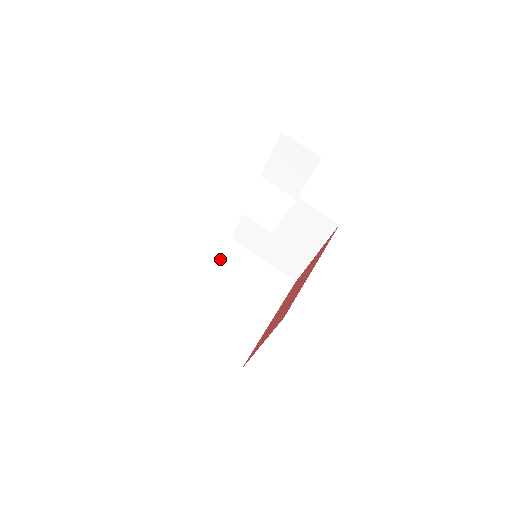
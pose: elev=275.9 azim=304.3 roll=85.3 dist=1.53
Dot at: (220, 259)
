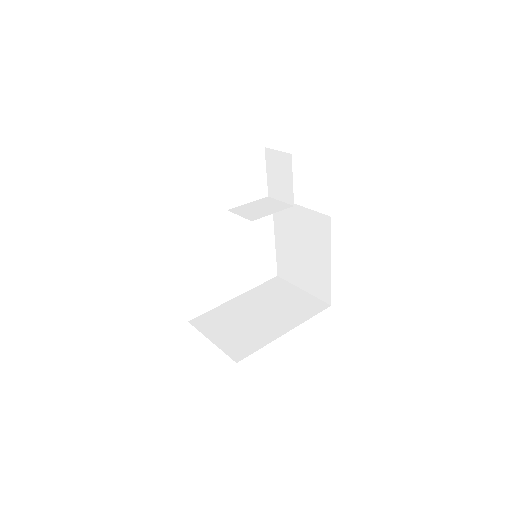
Dot at: (259, 289)
